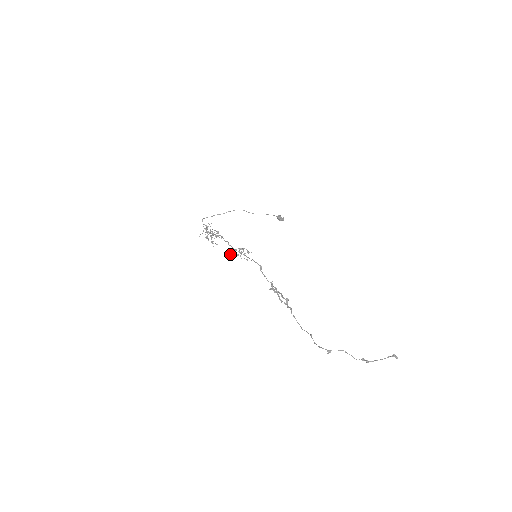
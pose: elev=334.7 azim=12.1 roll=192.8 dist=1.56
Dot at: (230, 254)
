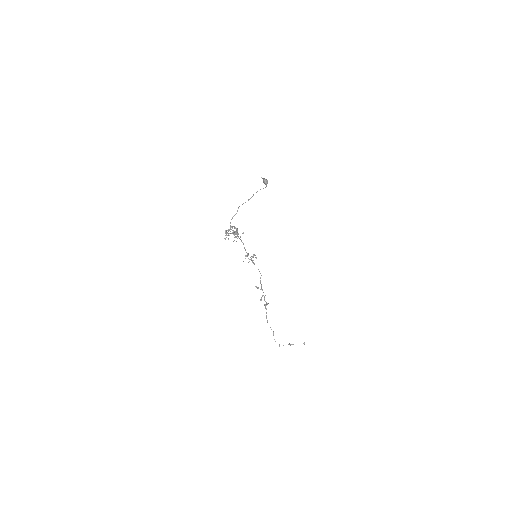
Dot at: occluded
